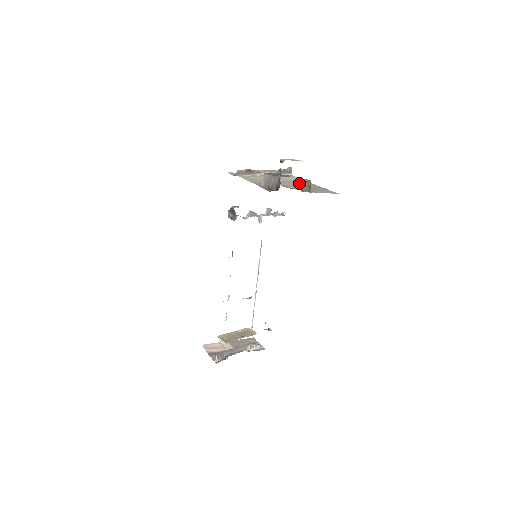
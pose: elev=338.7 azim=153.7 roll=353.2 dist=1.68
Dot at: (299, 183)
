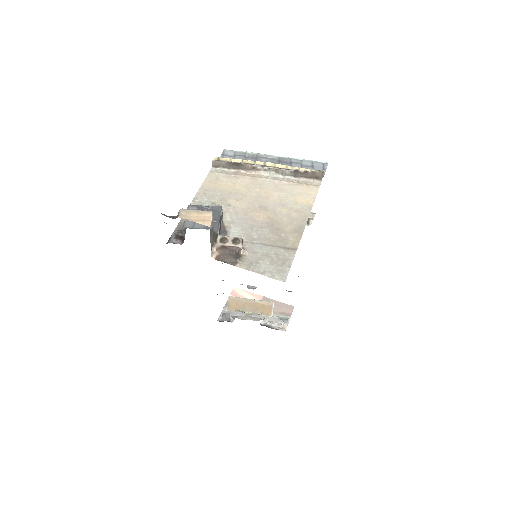
Dot at: (215, 246)
